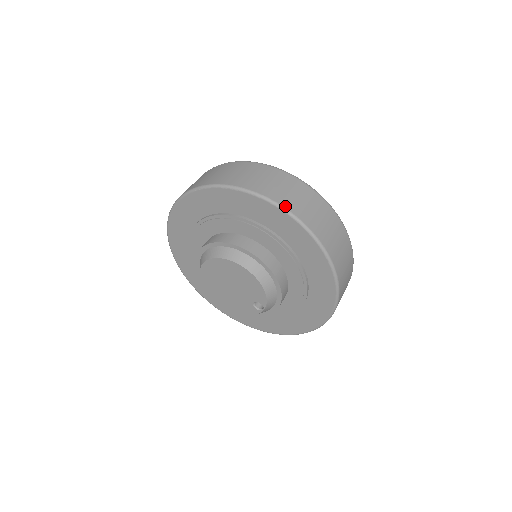
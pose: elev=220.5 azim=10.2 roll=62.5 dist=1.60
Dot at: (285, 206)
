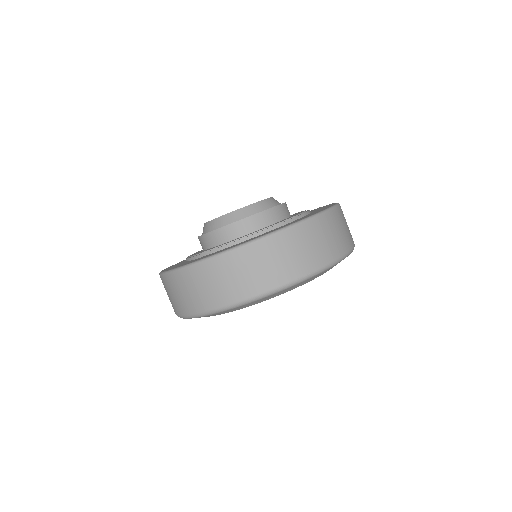
Dot at: occluded
